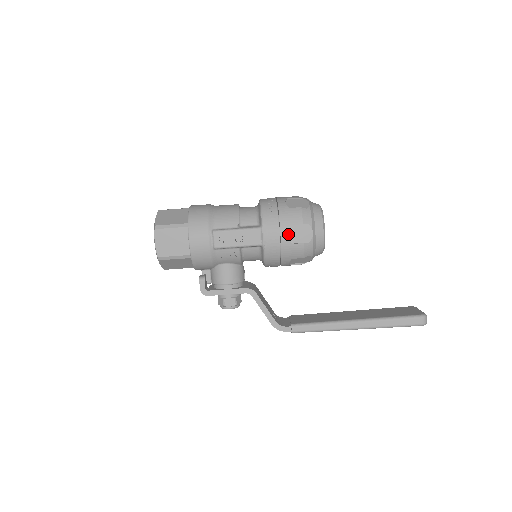
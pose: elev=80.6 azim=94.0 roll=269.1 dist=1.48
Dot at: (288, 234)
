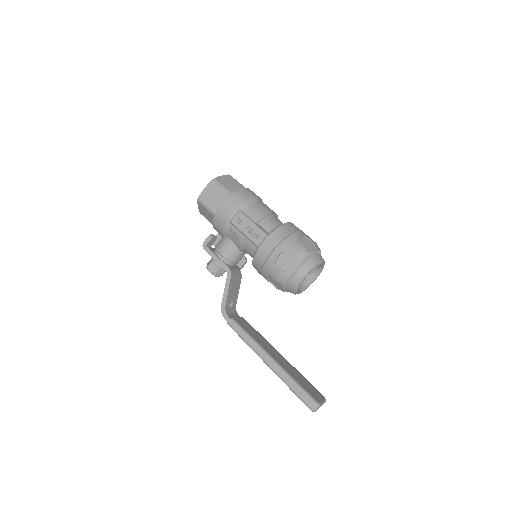
Dot at: (279, 255)
